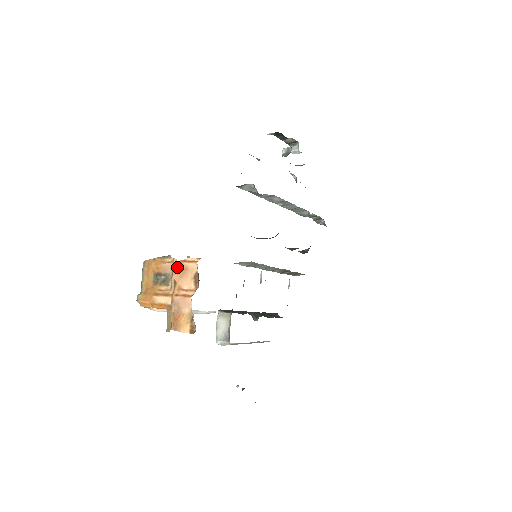
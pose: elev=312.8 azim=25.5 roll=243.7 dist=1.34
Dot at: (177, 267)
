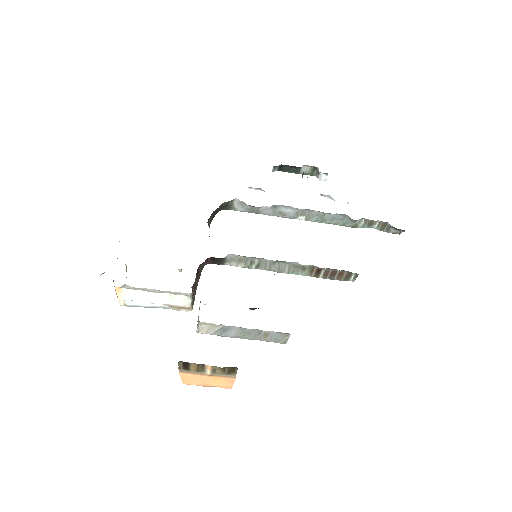
Dot at: occluded
